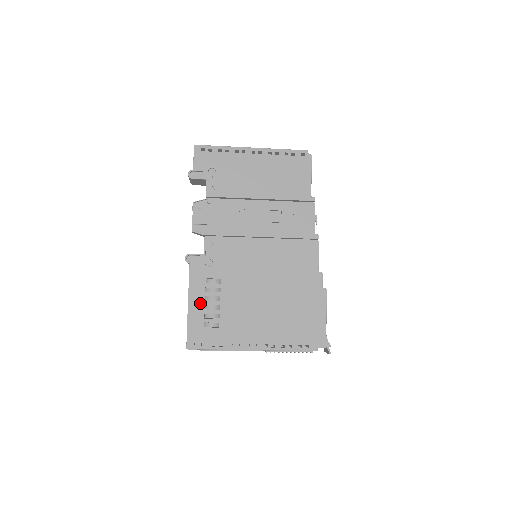
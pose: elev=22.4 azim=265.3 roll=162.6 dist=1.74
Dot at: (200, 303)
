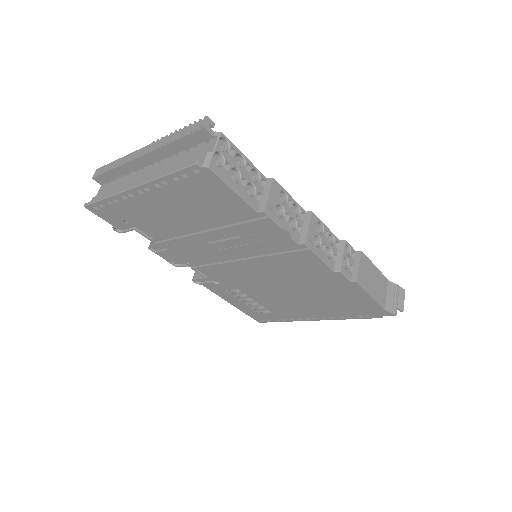
Dot at: (239, 303)
